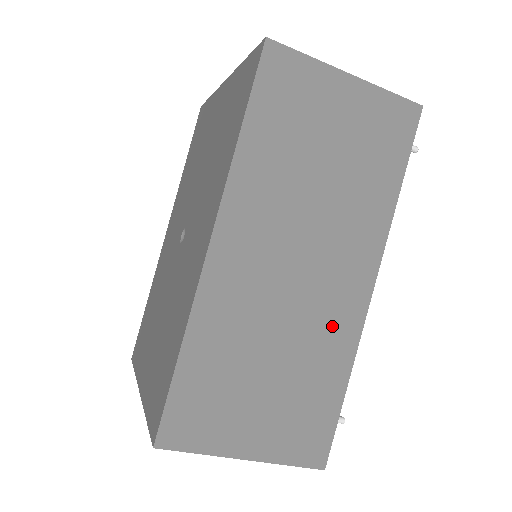
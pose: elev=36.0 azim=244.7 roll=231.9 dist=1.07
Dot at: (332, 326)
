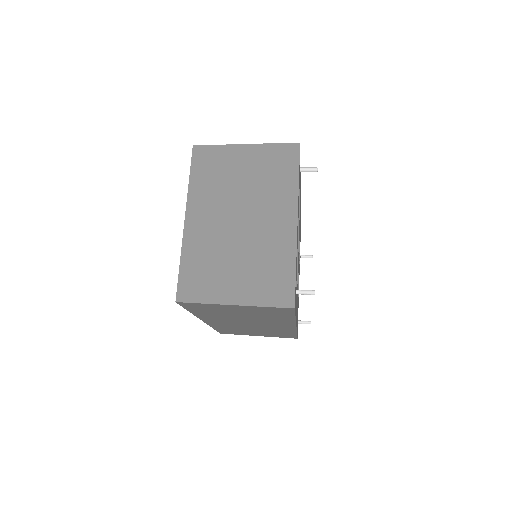
Dot at: (279, 329)
